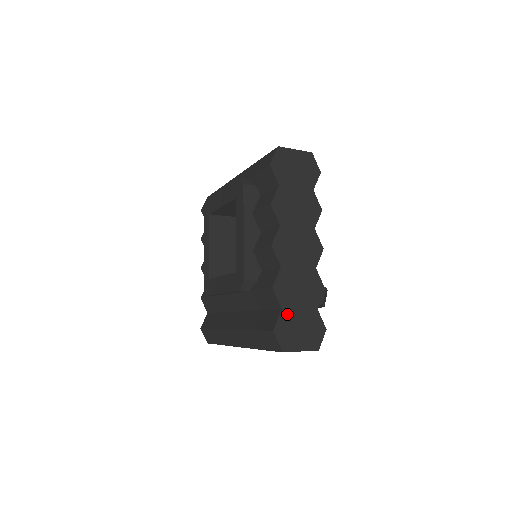
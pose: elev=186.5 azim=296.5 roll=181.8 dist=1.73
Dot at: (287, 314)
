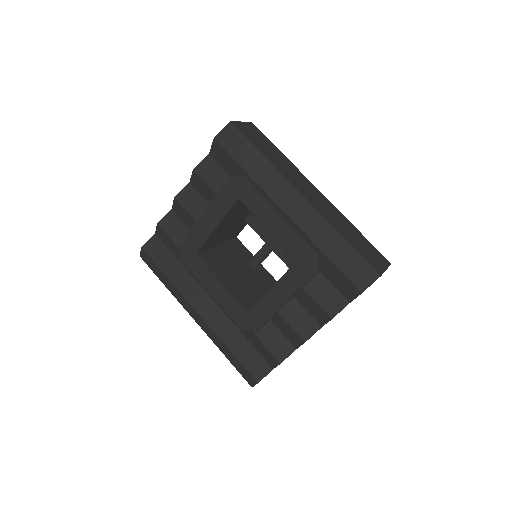
Dot at: occluded
